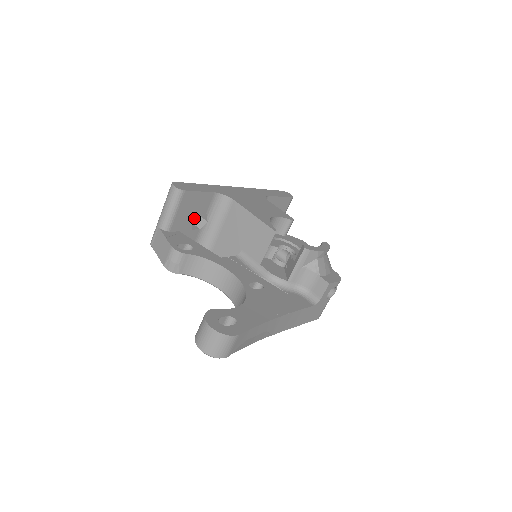
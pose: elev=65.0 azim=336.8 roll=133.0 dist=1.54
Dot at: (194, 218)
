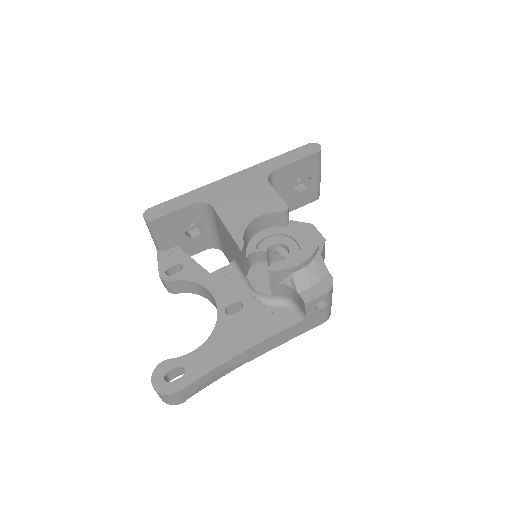
Dot at: (195, 223)
